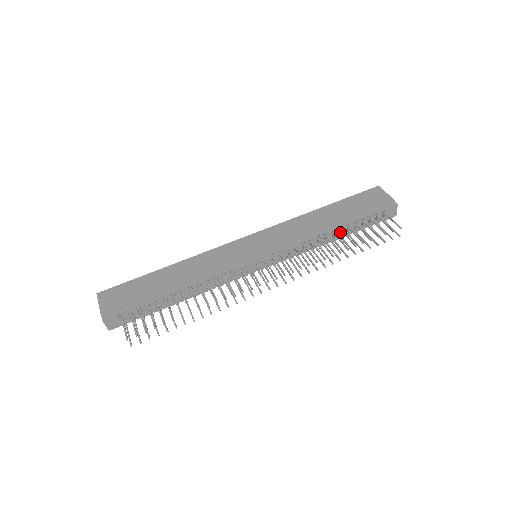
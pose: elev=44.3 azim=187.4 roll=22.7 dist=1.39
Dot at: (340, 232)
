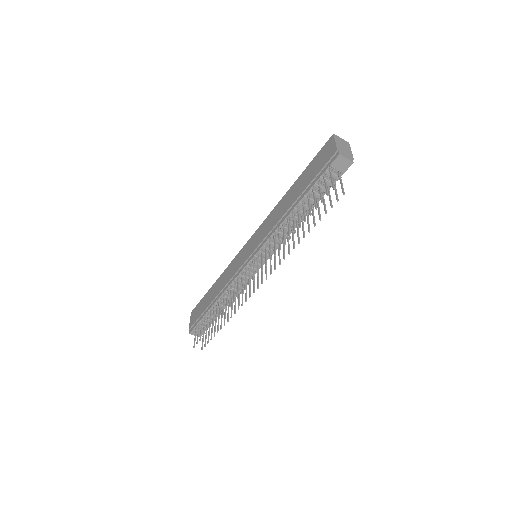
Dot at: occluded
